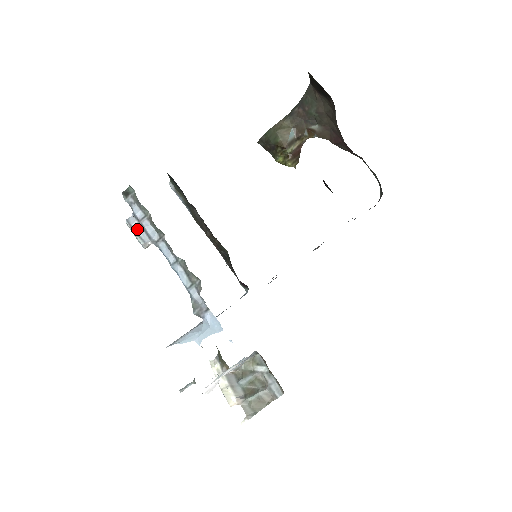
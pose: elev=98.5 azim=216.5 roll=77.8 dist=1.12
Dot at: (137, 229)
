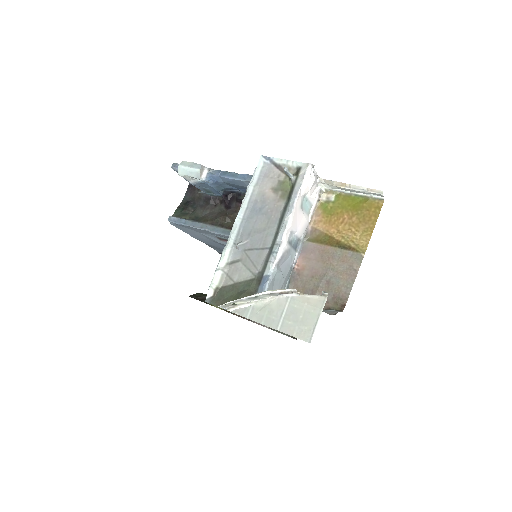
Dot at: occluded
